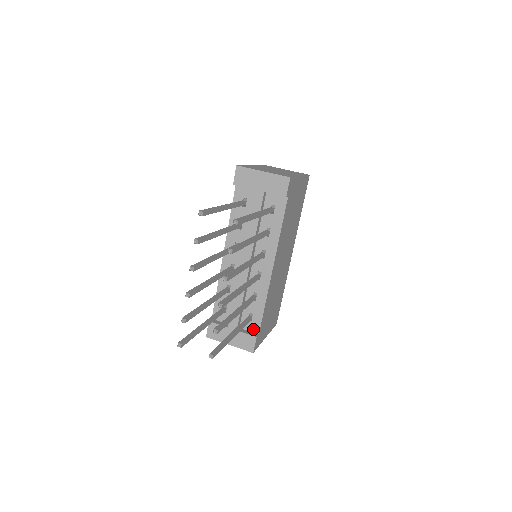
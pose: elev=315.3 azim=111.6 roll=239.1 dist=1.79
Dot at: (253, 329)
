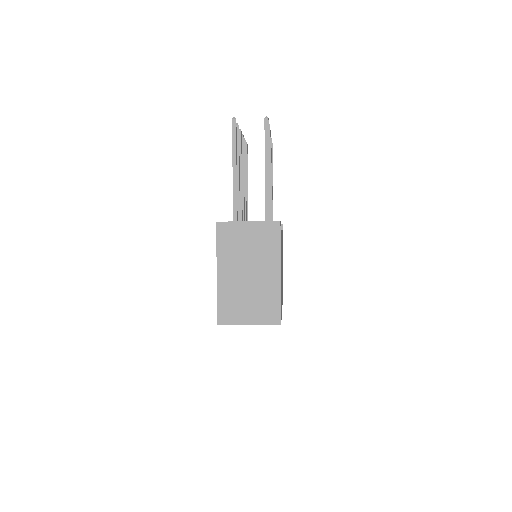
Dot at: occluded
